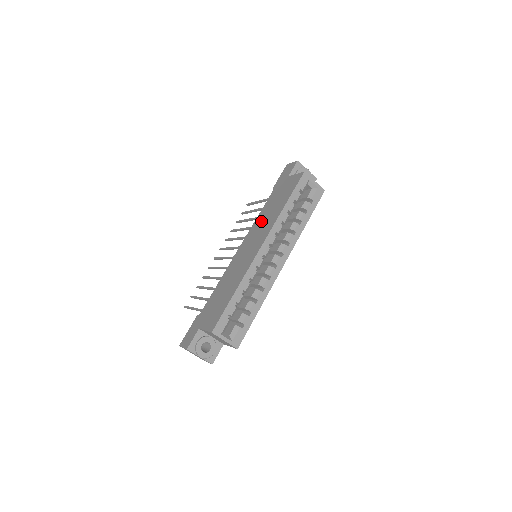
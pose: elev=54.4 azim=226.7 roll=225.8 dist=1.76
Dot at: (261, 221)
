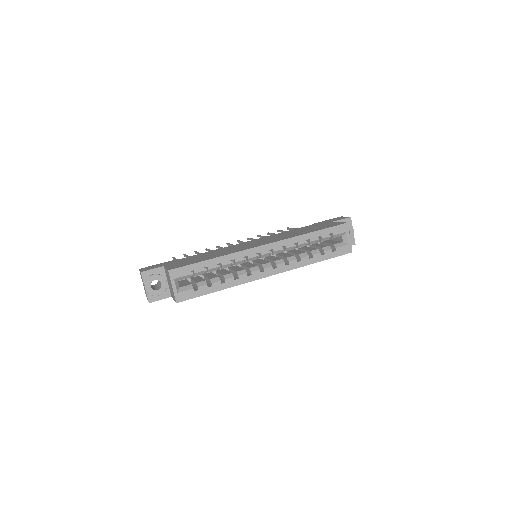
Dot at: (283, 234)
